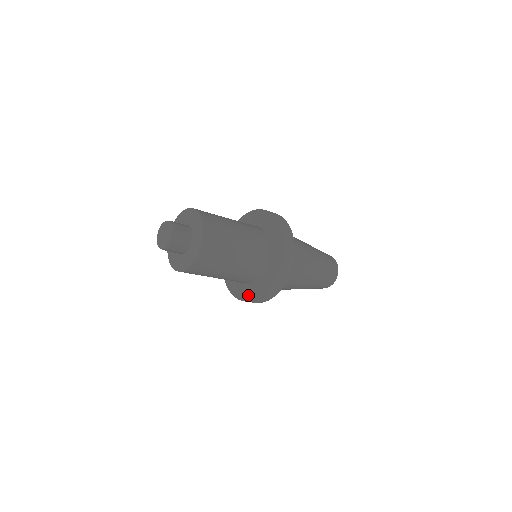
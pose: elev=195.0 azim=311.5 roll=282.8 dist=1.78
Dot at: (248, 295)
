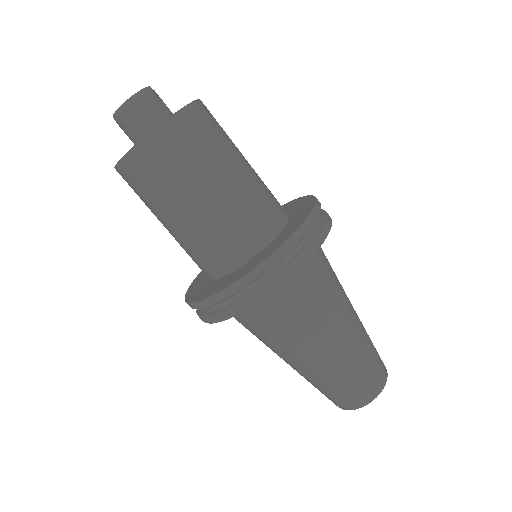
Dot at: (239, 274)
